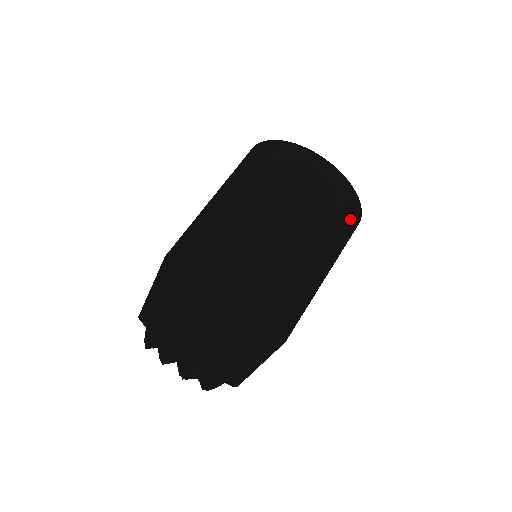
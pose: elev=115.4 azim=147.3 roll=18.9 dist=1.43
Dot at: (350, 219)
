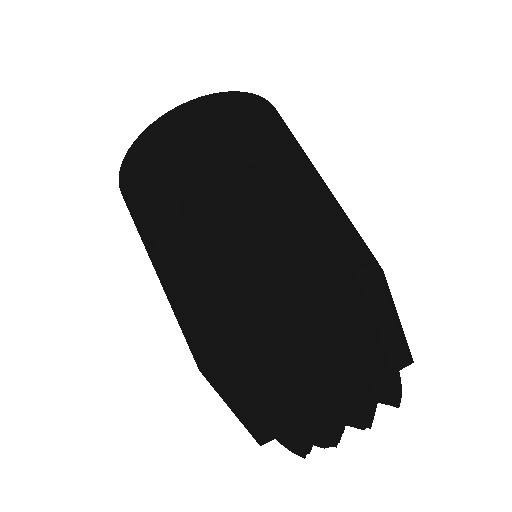
Dot at: (254, 114)
